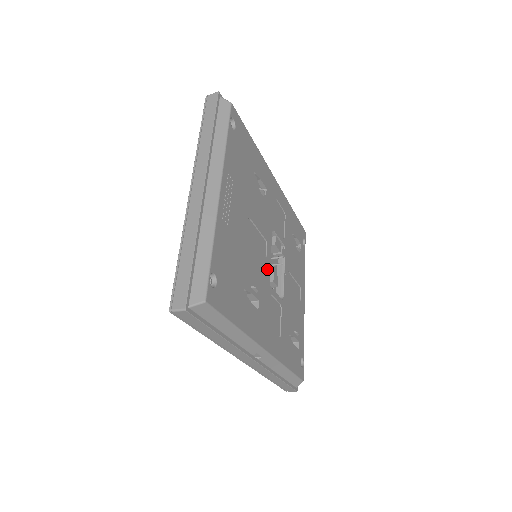
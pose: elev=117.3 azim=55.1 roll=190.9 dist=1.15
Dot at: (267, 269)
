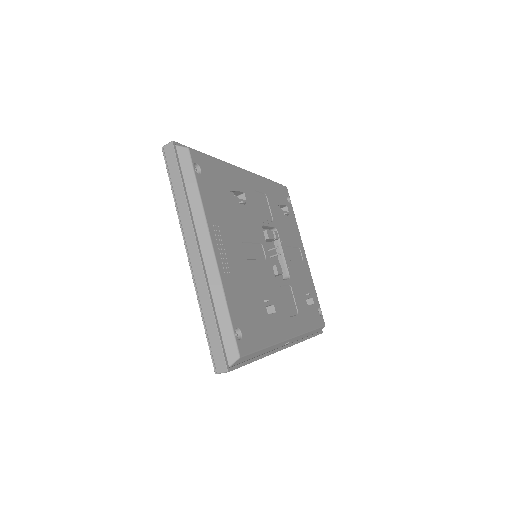
Dot at: (270, 269)
